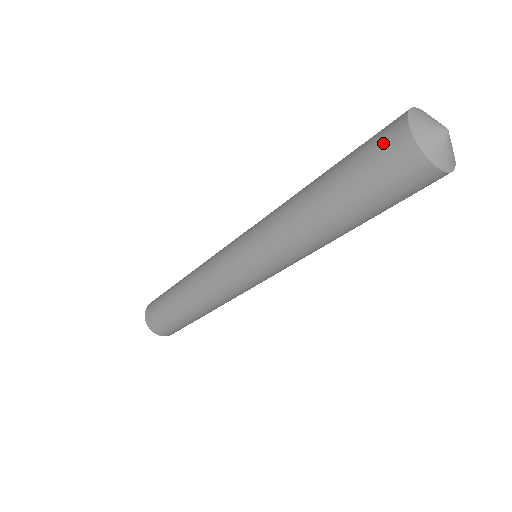
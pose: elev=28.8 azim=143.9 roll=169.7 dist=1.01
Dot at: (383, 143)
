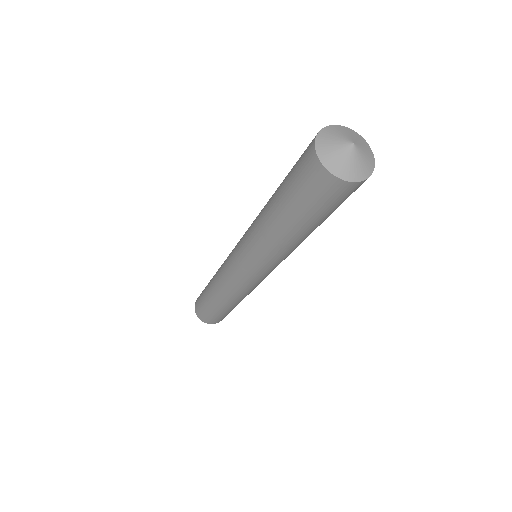
Dot at: occluded
